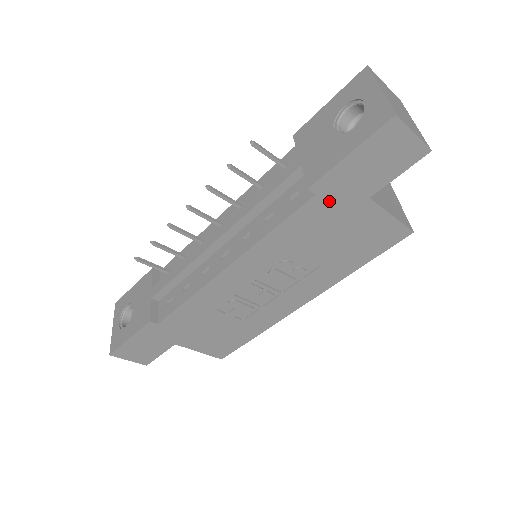
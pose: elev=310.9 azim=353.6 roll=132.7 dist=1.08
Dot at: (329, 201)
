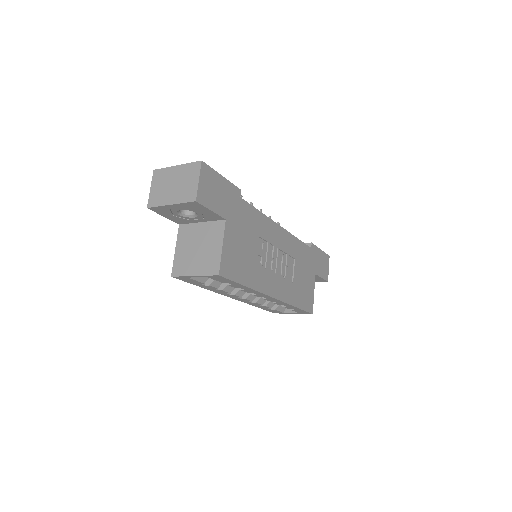
Dot at: (311, 257)
